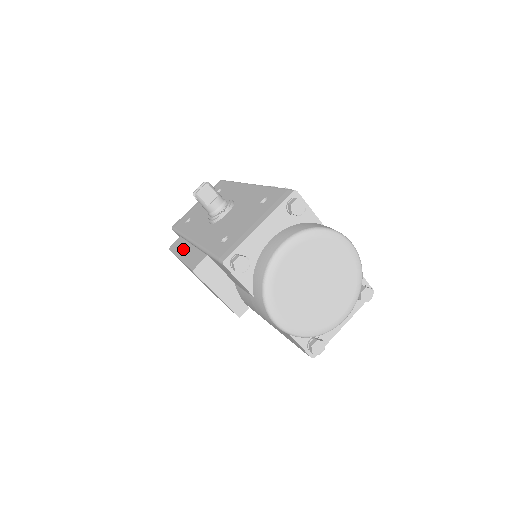
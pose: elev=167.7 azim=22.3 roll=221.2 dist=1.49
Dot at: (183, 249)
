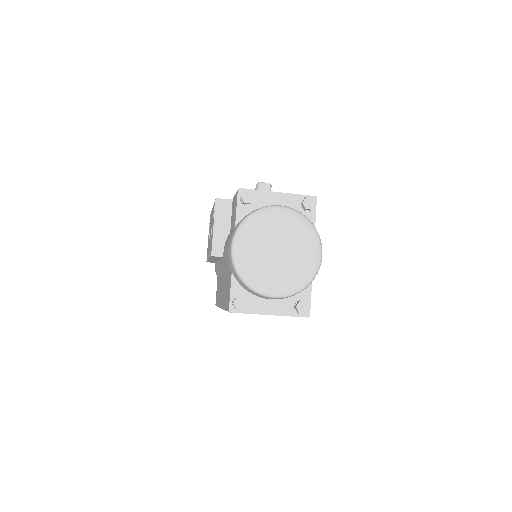
Dot at: occluded
